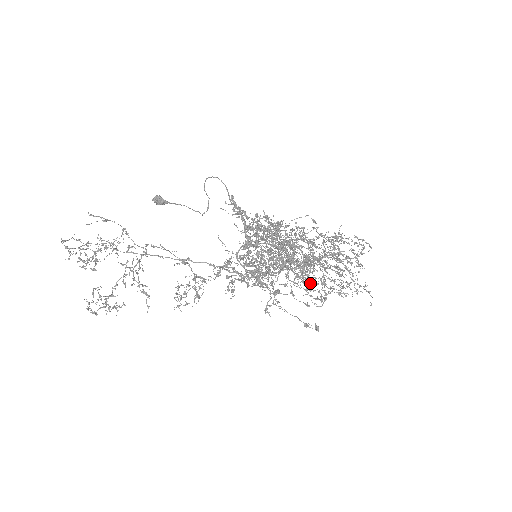
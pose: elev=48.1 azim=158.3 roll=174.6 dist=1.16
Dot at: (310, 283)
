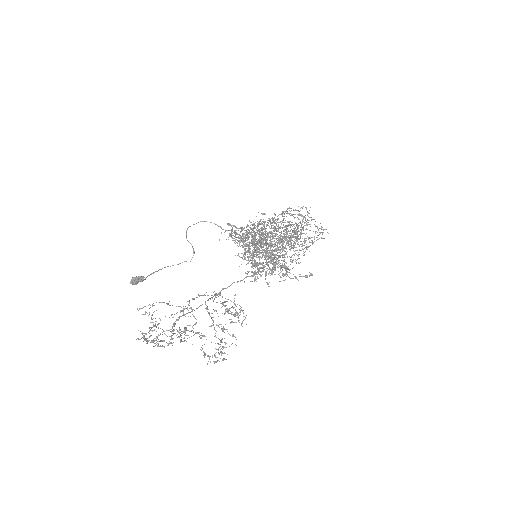
Dot at: (283, 255)
